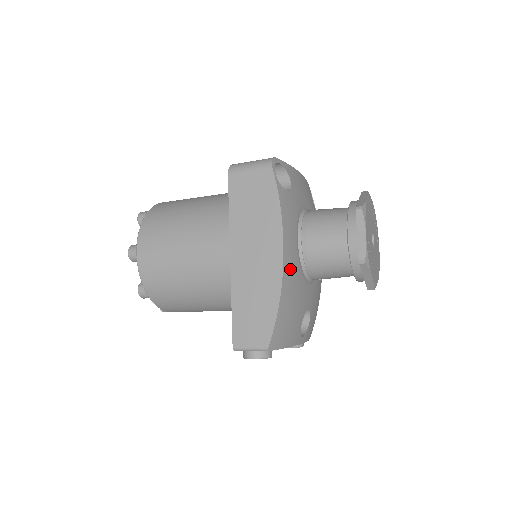
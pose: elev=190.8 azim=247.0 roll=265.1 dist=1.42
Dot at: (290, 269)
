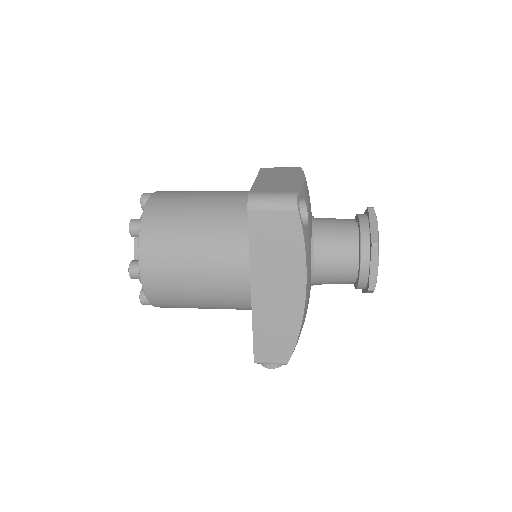
Dot at: (307, 298)
